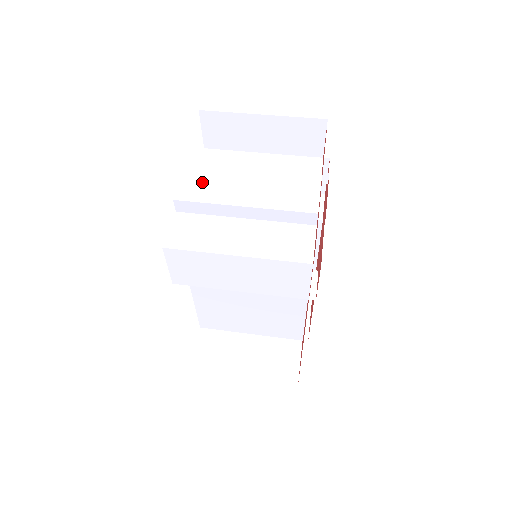
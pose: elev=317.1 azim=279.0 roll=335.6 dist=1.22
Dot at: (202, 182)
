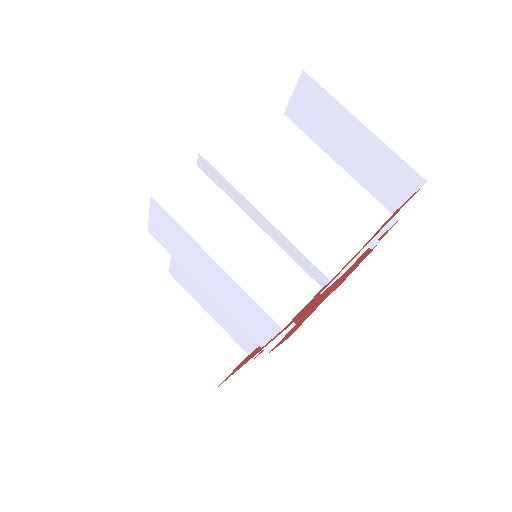
Dot at: (244, 154)
